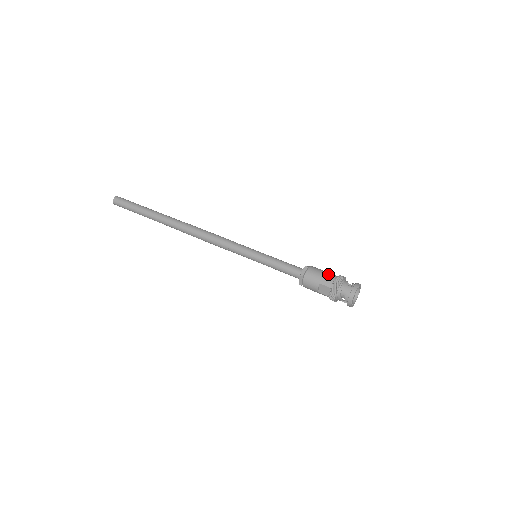
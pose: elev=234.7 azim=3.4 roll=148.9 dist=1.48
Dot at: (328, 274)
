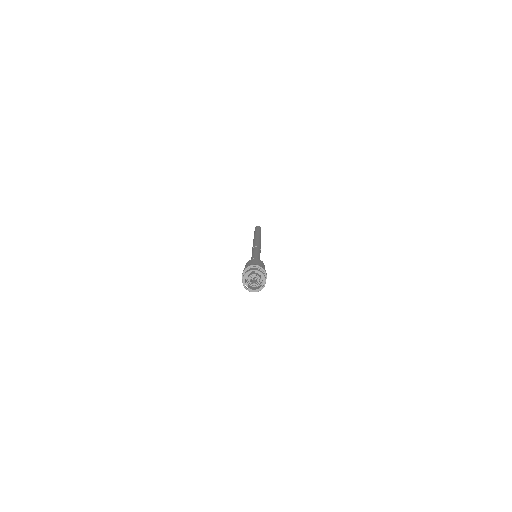
Dot at: (254, 262)
